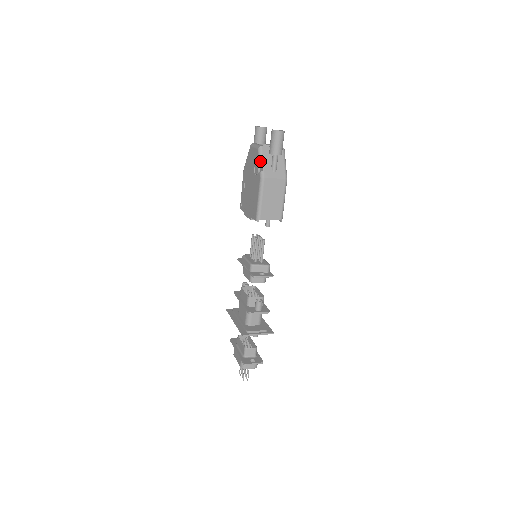
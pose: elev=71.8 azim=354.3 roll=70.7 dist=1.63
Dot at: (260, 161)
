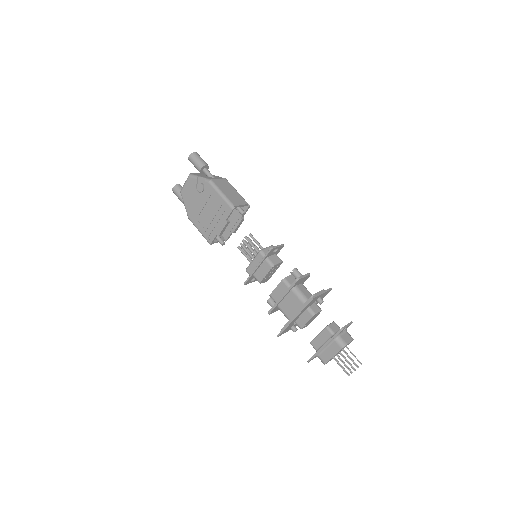
Dot at: (198, 180)
